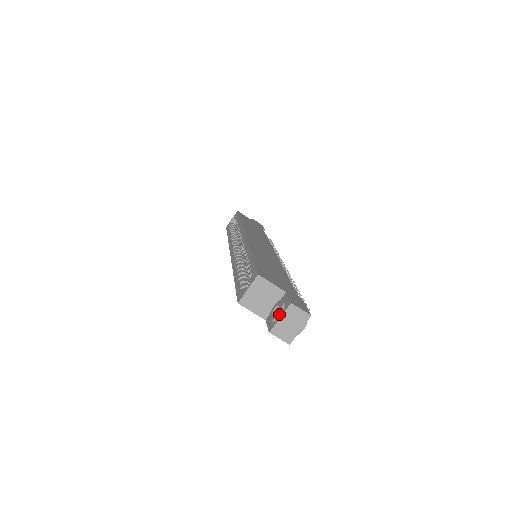
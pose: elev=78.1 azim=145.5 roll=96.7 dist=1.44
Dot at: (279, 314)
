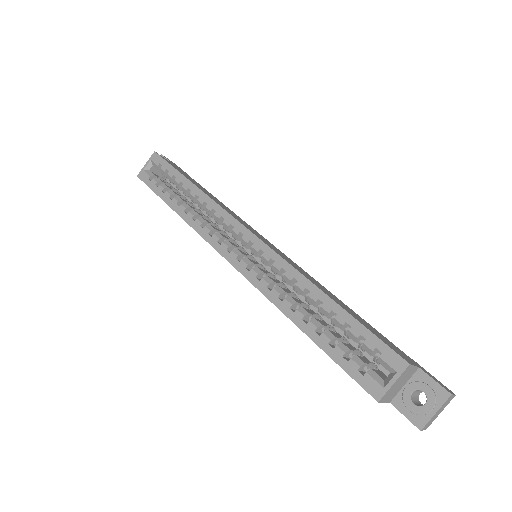
Dot at: (434, 408)
